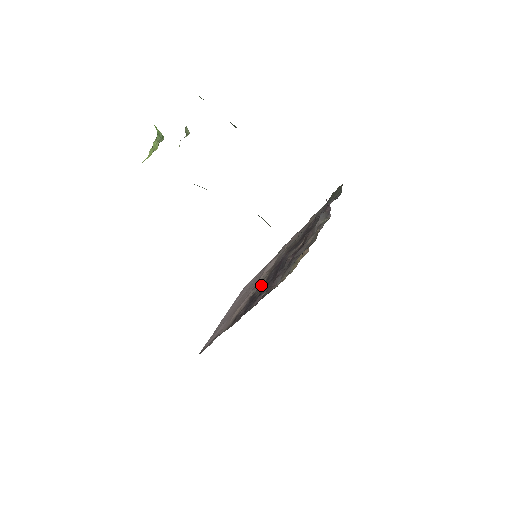
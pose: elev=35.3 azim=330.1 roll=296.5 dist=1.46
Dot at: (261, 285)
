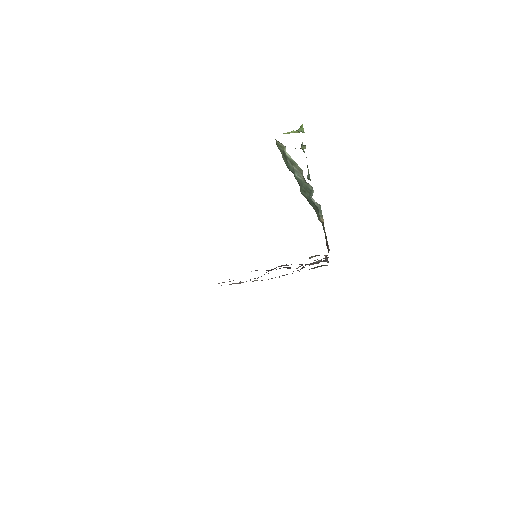
Dot at: occluded
